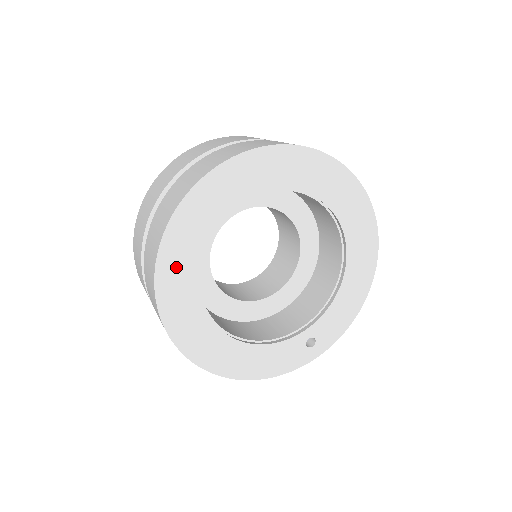
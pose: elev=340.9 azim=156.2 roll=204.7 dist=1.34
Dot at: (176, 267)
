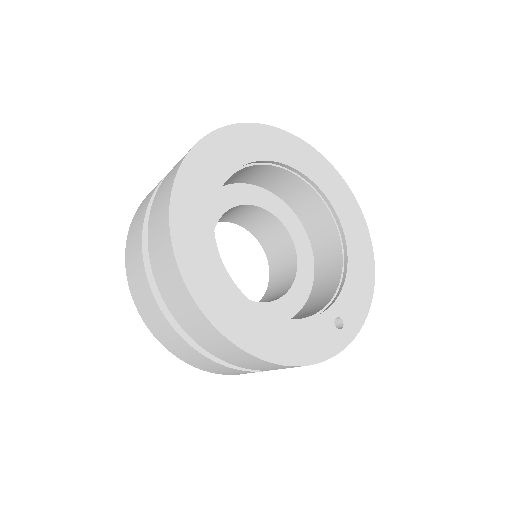
Dot at: (190, 218)
